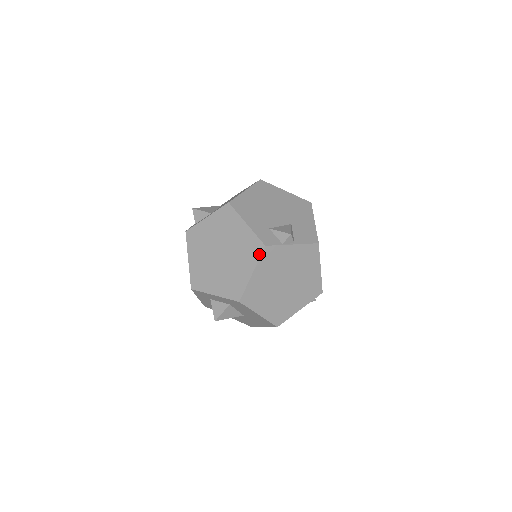
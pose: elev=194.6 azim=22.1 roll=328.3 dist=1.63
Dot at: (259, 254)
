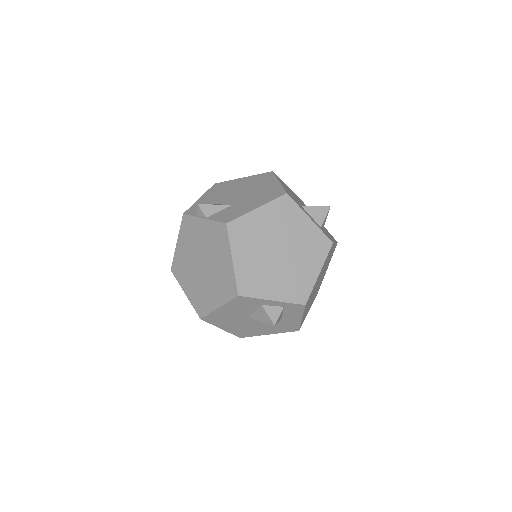
Dot at: (182, 223)
